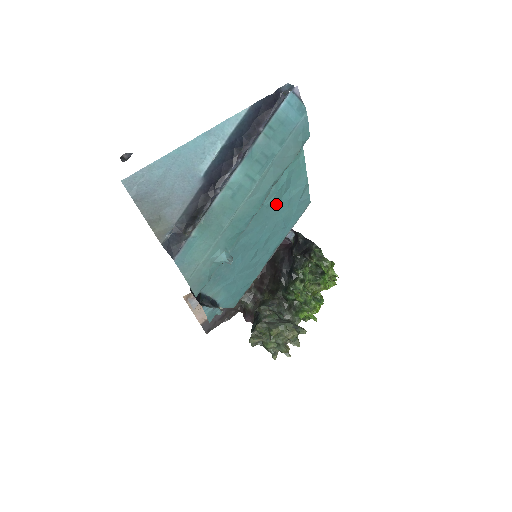
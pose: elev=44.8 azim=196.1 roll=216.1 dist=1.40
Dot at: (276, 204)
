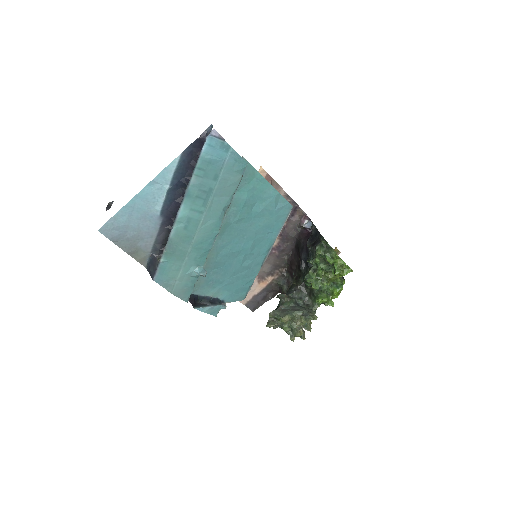
Dot at: (247, 218)
